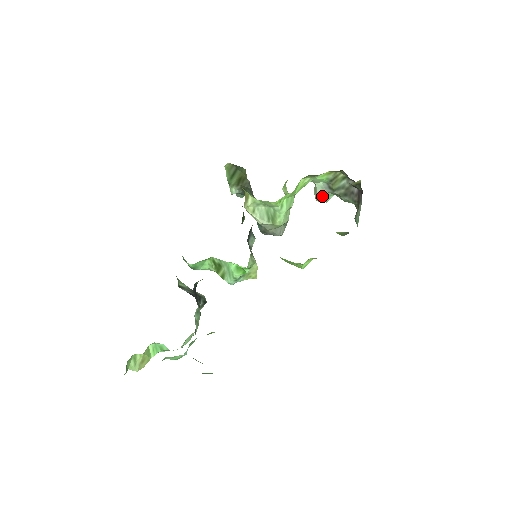
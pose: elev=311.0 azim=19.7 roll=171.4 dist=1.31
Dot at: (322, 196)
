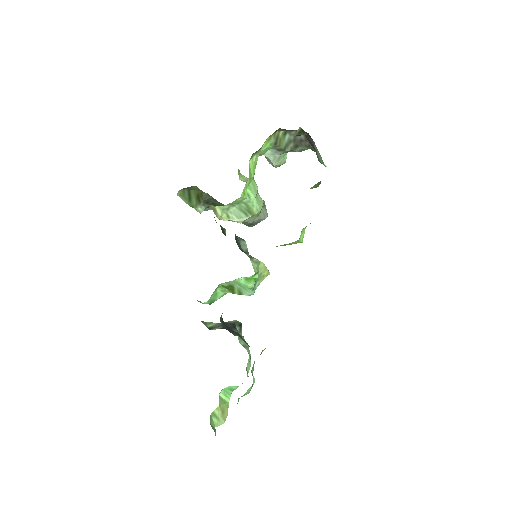
Dot at: (277, 161)
